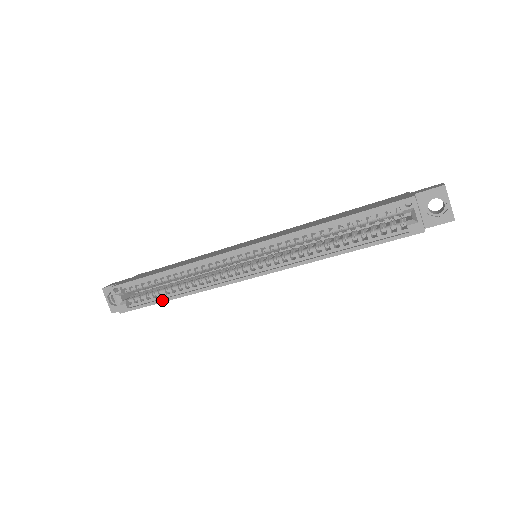
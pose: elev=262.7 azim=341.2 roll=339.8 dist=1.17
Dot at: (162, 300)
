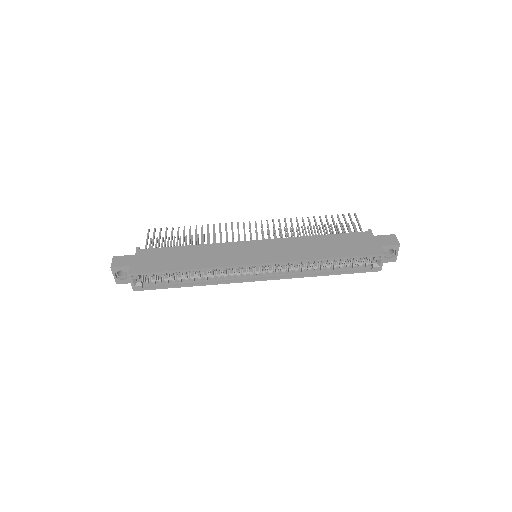
Dot at: (178, 286)
